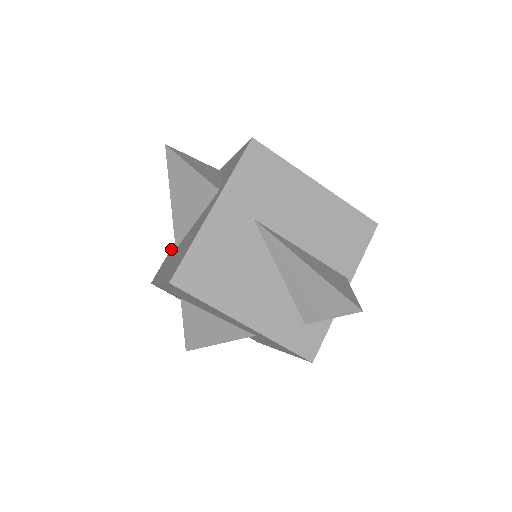
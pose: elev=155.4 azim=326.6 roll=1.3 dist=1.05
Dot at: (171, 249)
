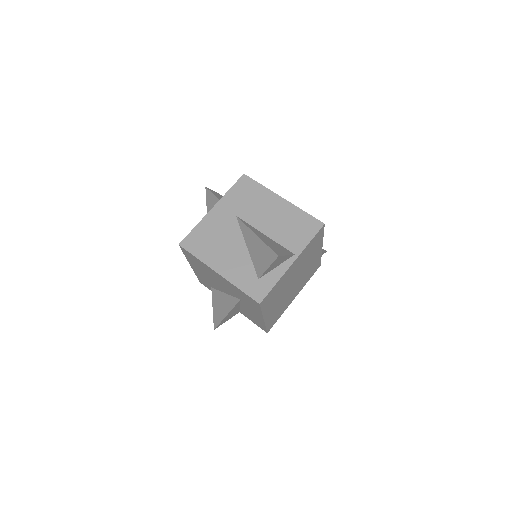
Dot at: occluded
